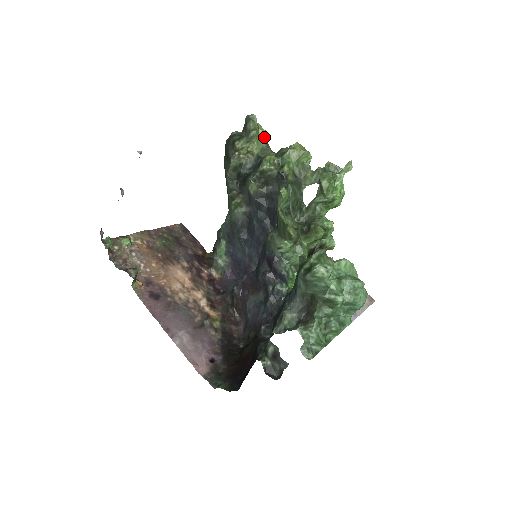
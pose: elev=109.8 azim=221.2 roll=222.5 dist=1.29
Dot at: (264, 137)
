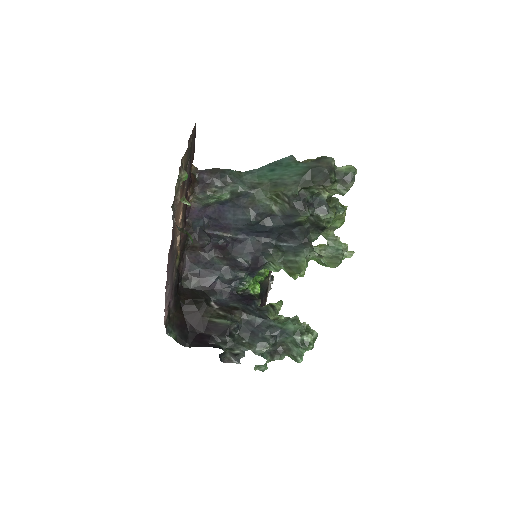
Dot at: occluded
